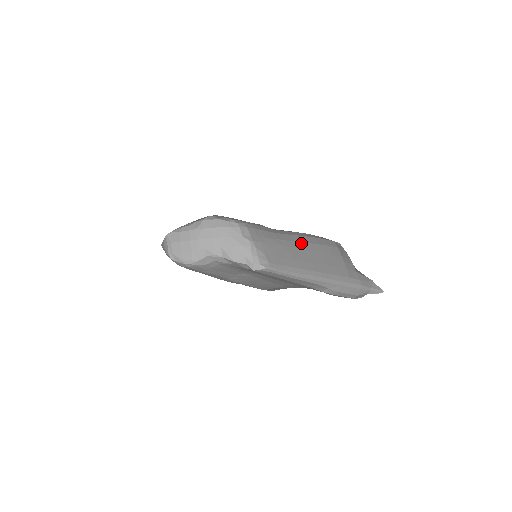
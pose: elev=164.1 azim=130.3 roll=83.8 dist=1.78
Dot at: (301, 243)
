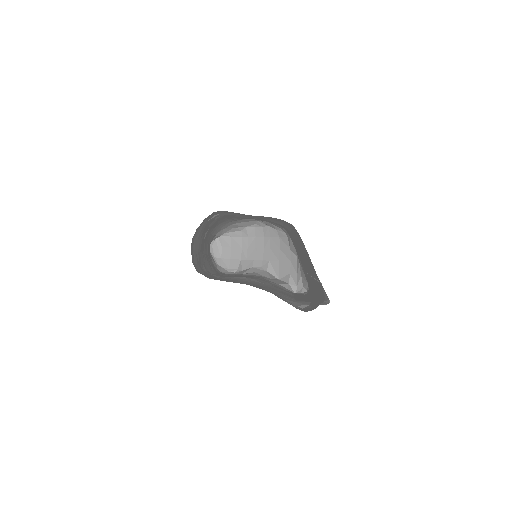
Dot at: occluded
